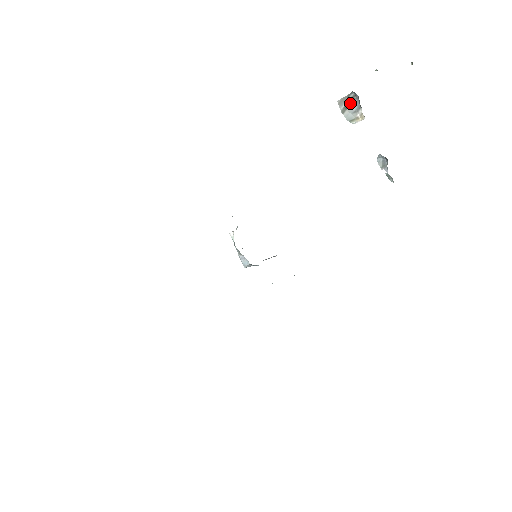
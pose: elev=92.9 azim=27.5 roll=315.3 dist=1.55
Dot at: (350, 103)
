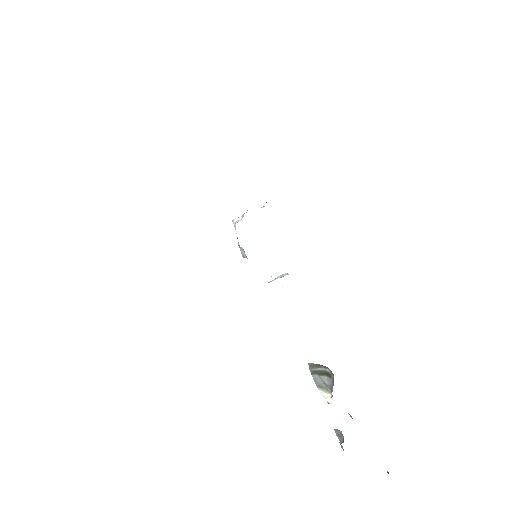
Dot at: (324, 374)
